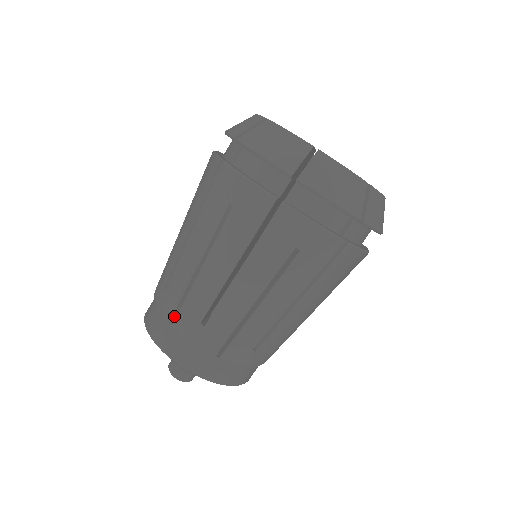
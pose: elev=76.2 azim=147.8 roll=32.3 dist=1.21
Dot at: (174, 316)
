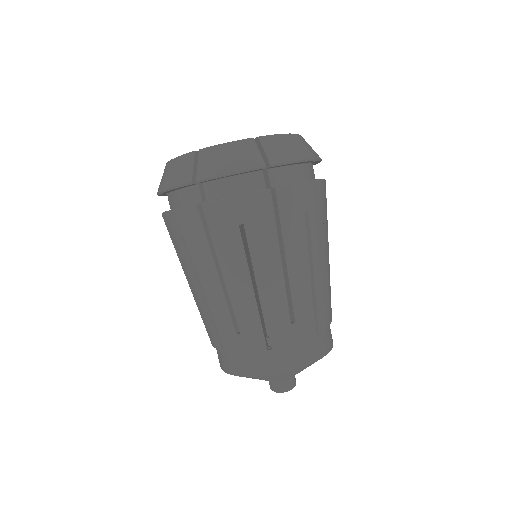
Dot at: (223, 344)
